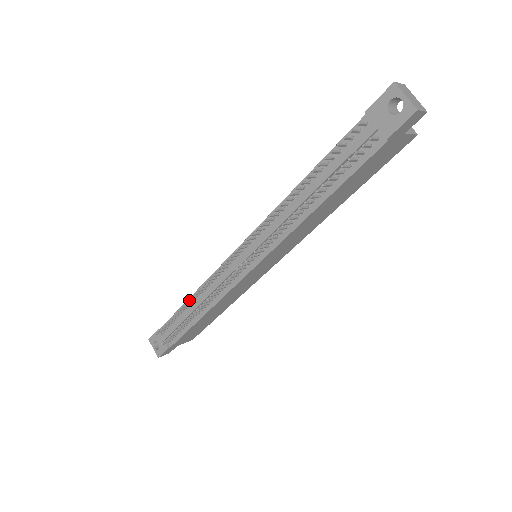
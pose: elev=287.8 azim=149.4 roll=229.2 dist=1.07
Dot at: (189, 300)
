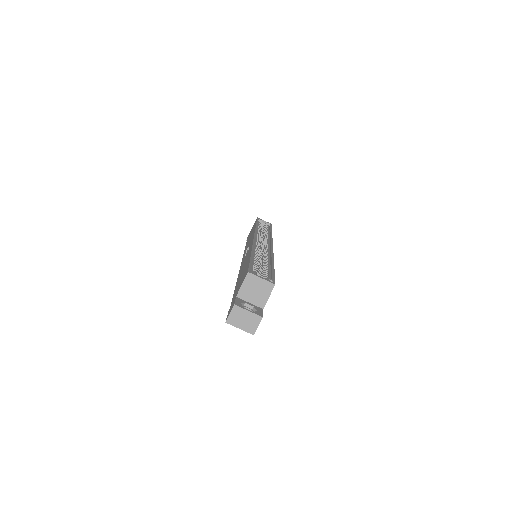
Dot at: occluded
